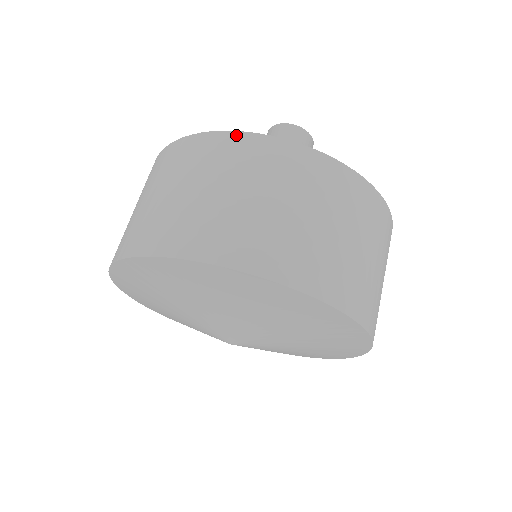
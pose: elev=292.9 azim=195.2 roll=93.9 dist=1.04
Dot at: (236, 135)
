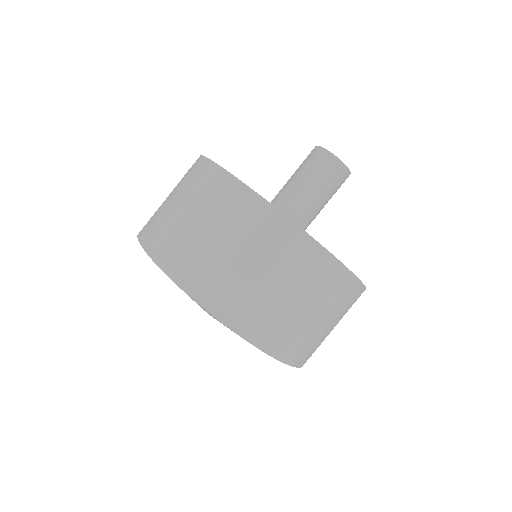
Dot at: (347, 273)
